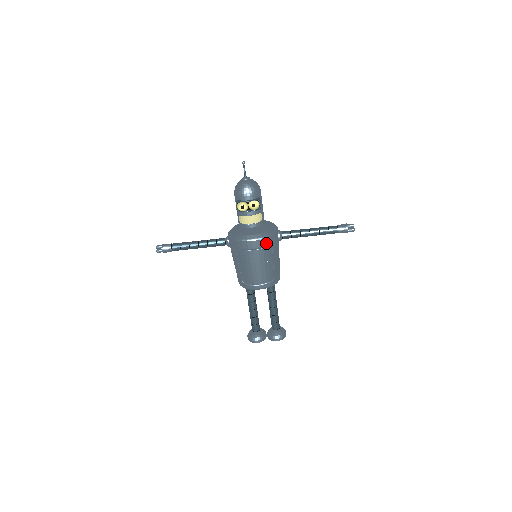
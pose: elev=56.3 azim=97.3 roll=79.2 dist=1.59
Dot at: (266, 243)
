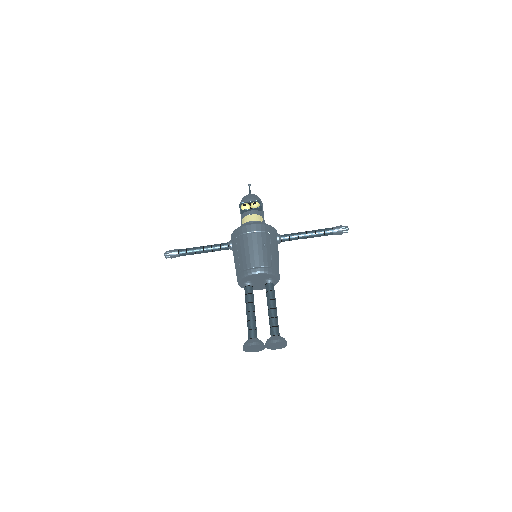
Dot at: (264, 229)
